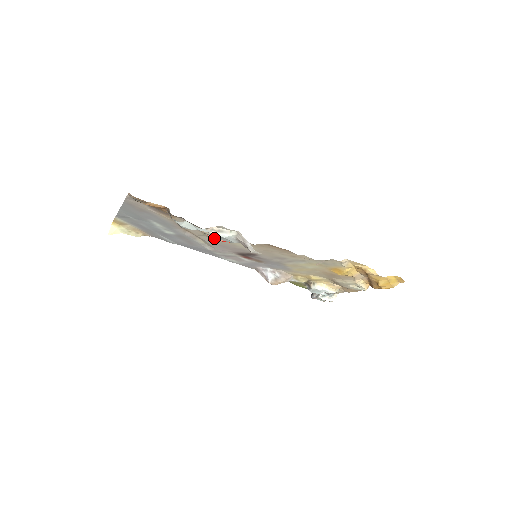
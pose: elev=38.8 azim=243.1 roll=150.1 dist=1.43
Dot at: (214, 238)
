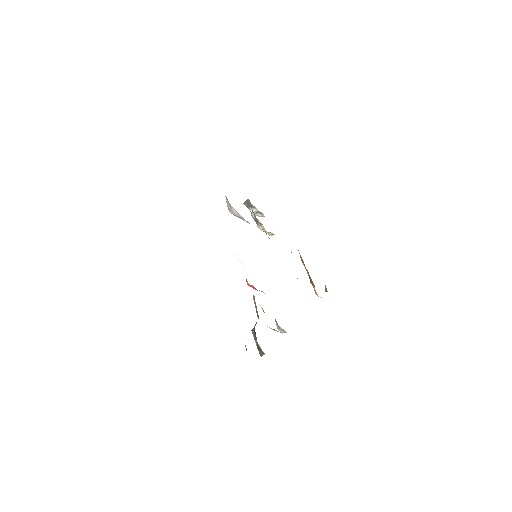
Dot at: occluded
